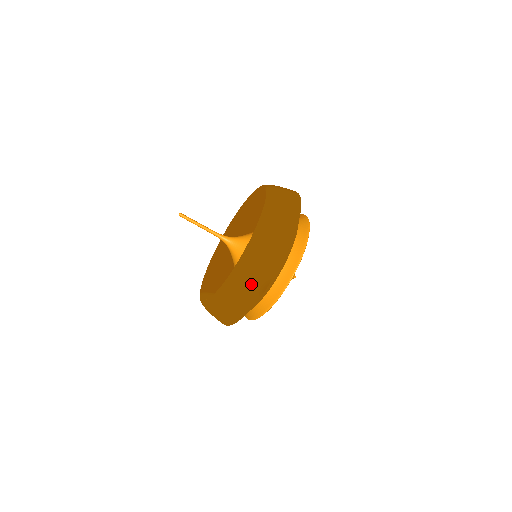
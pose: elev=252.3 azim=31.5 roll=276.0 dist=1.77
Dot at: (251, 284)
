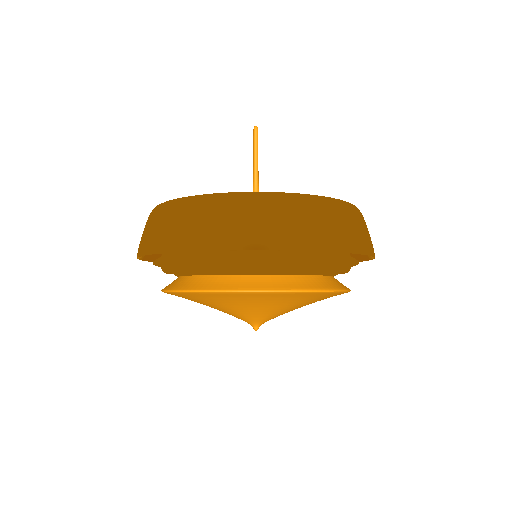
Dot at: (248, 224)
